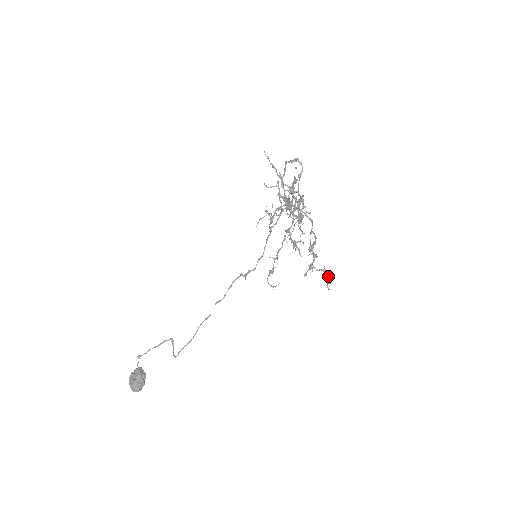
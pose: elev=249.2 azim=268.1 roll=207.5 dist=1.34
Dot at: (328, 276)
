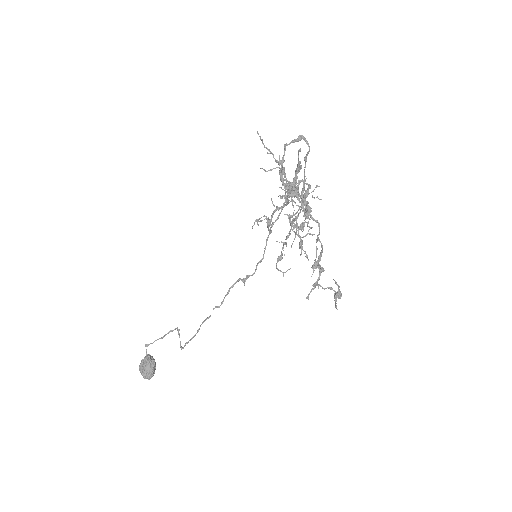
Dot at: (338, 289)
